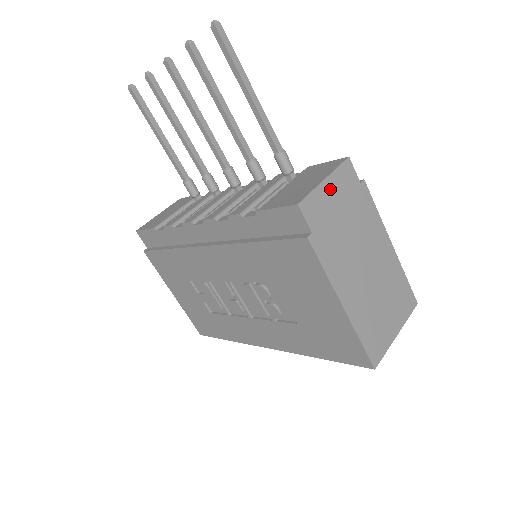
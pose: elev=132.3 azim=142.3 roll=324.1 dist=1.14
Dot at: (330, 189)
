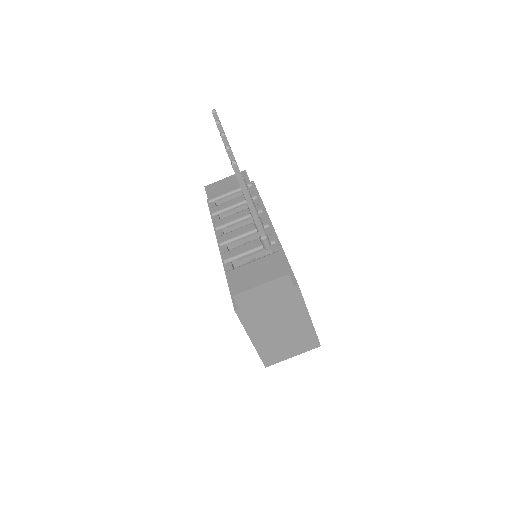
Dot at: (263, 290)
